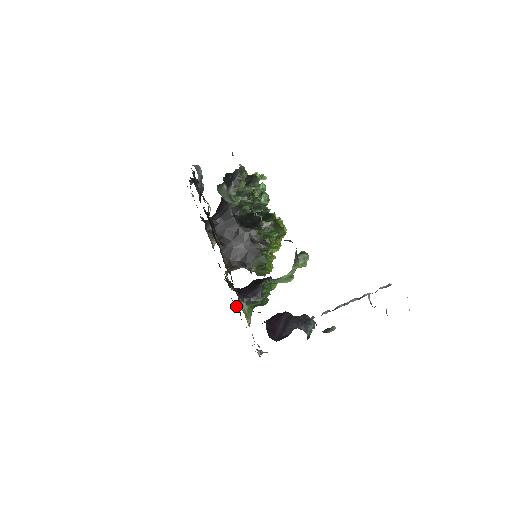
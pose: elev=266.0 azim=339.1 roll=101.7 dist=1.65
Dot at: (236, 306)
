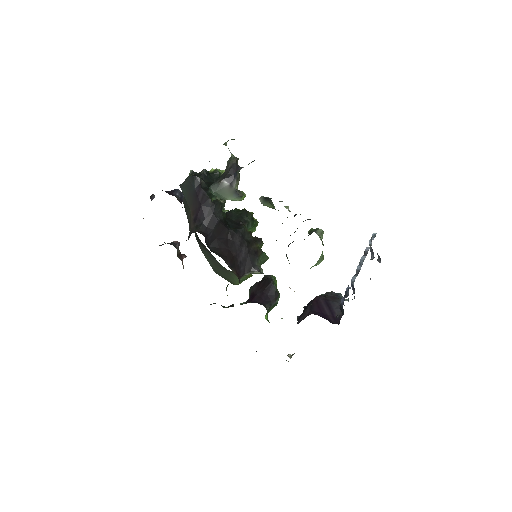
Dot at: occluded
